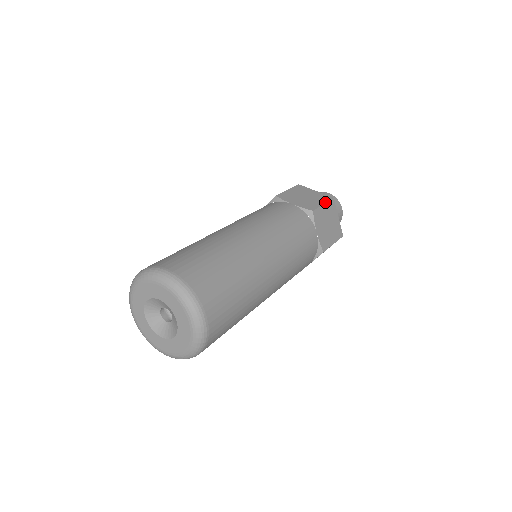
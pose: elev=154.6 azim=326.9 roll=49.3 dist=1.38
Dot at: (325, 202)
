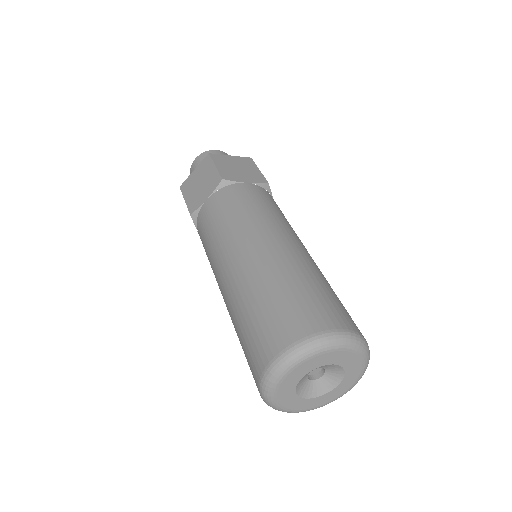
Dot at: (257, 167)
